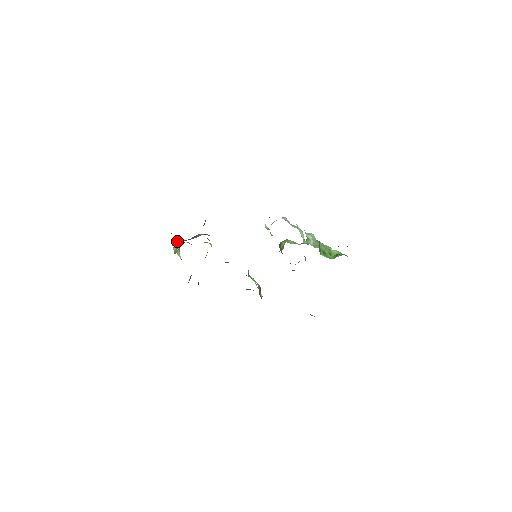
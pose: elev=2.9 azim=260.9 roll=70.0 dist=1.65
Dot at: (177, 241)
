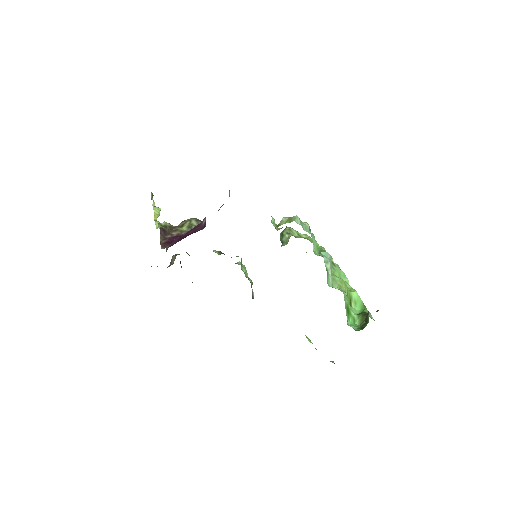
Dot at: (166, 233)
